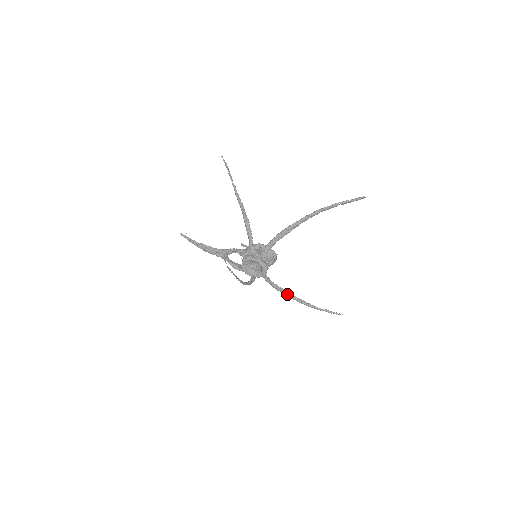
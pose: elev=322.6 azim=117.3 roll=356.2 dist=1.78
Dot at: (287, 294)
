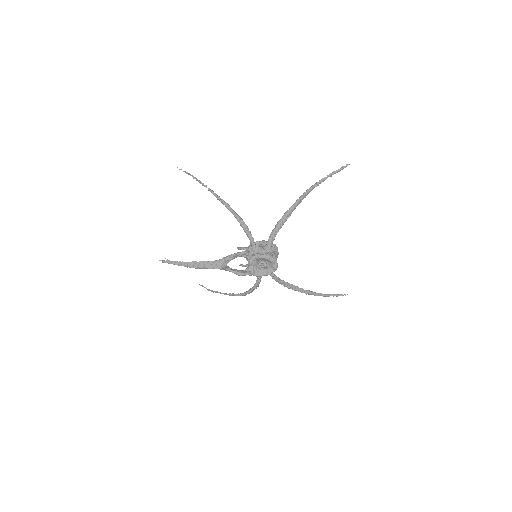
Dot at: (294, 288)
